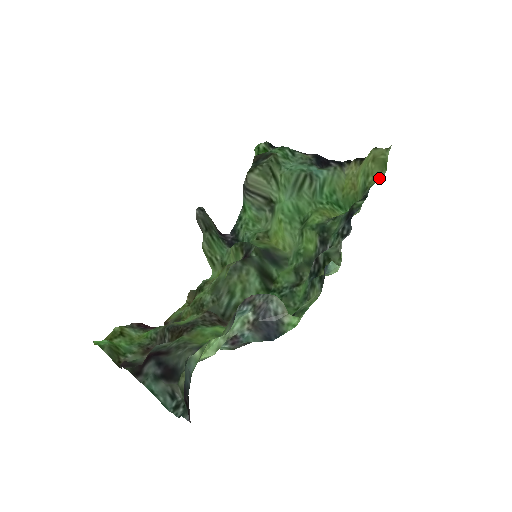
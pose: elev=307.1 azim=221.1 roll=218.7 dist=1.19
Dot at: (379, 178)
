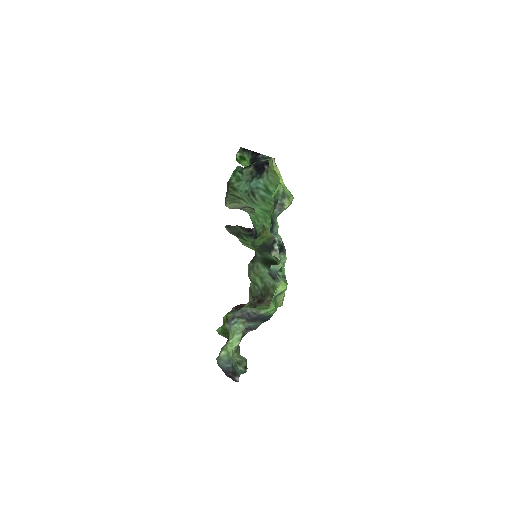
Dot at: (278, 186)
